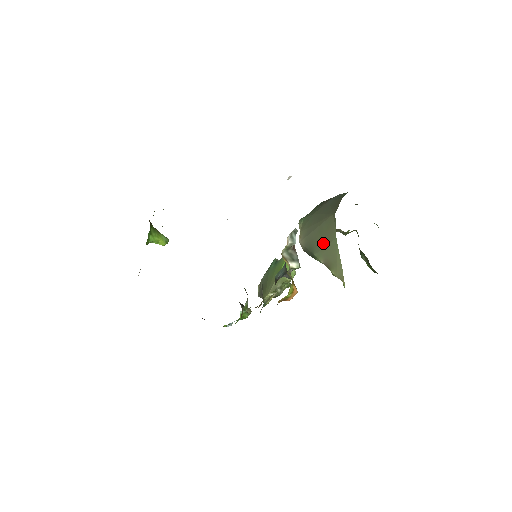
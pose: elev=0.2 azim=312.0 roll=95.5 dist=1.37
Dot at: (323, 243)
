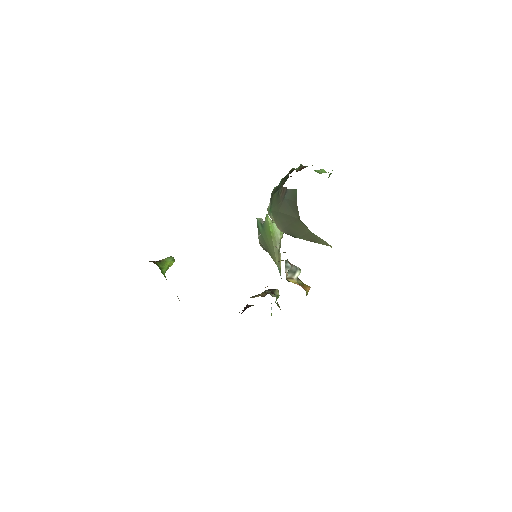
Dot at: (301, 233)
